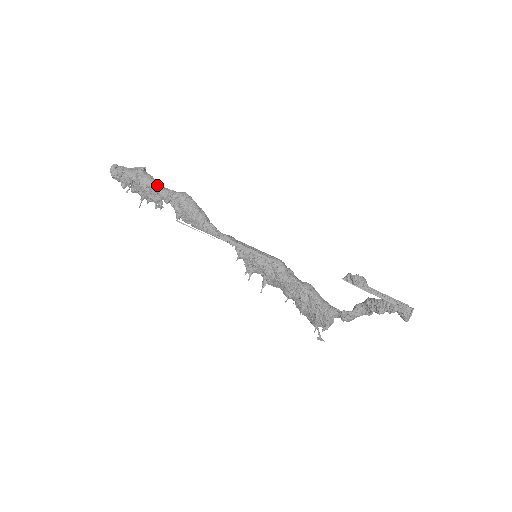
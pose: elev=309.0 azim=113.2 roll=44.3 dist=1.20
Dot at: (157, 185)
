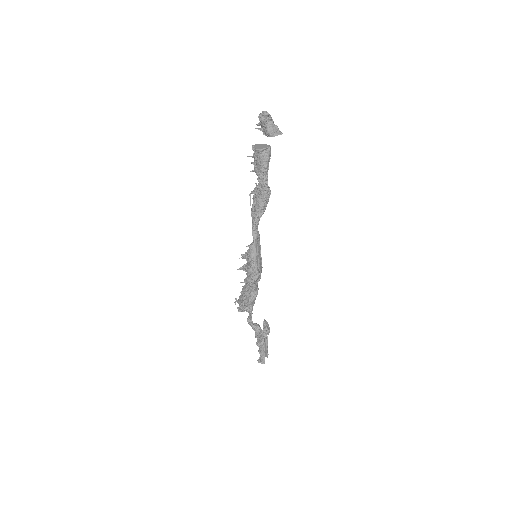
Dot at: (265, 169)
